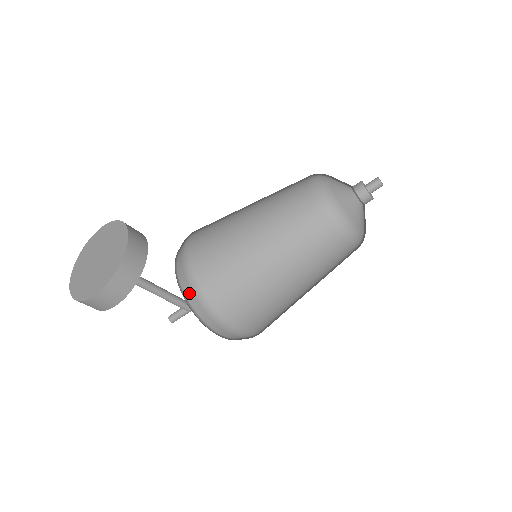
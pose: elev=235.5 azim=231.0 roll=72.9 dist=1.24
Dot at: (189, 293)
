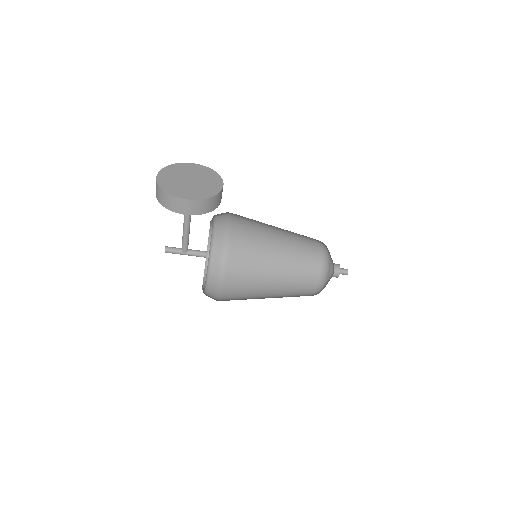
Dot at: (218, 244)
